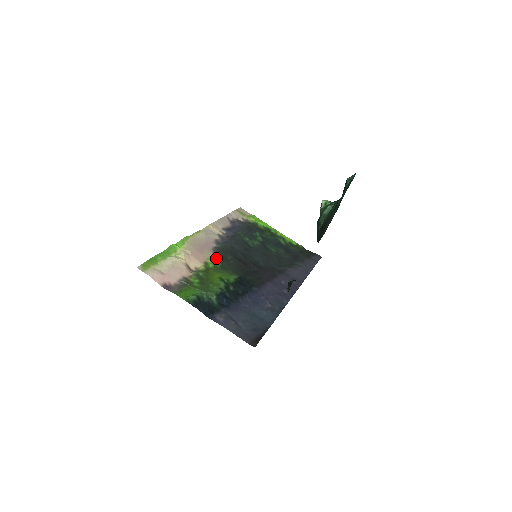
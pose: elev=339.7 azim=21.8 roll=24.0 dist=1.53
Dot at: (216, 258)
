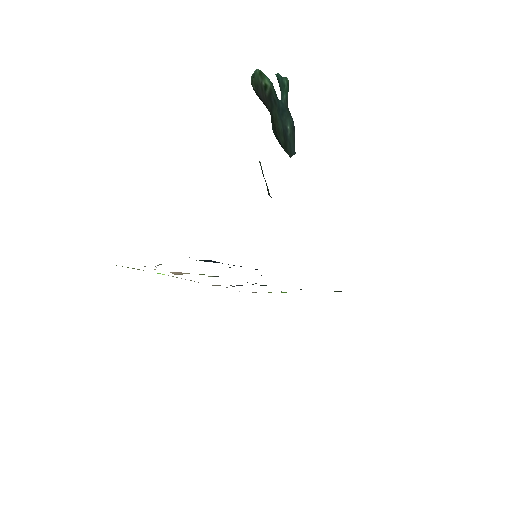
Dot at: occluded
